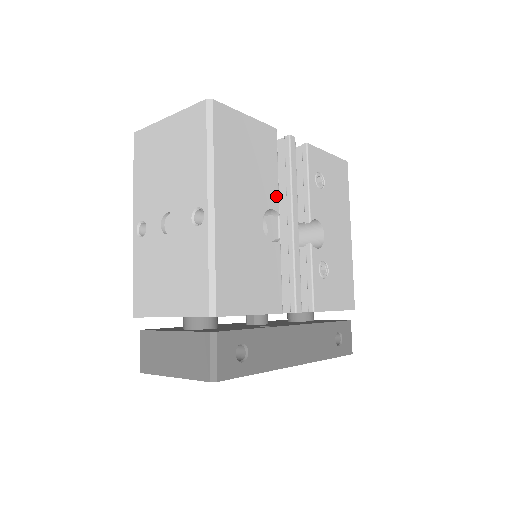
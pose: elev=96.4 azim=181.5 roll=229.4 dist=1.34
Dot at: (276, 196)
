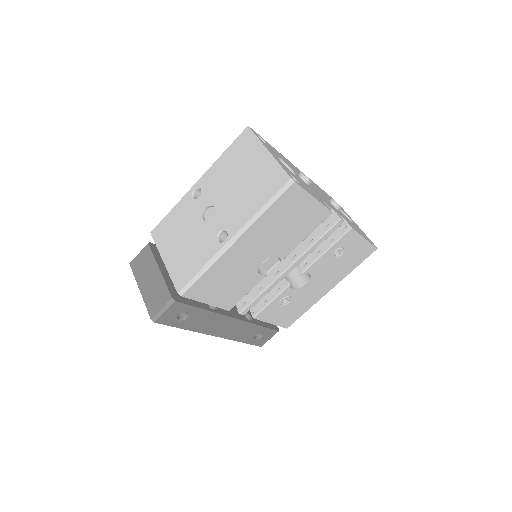
Dot at: (289, 251)
